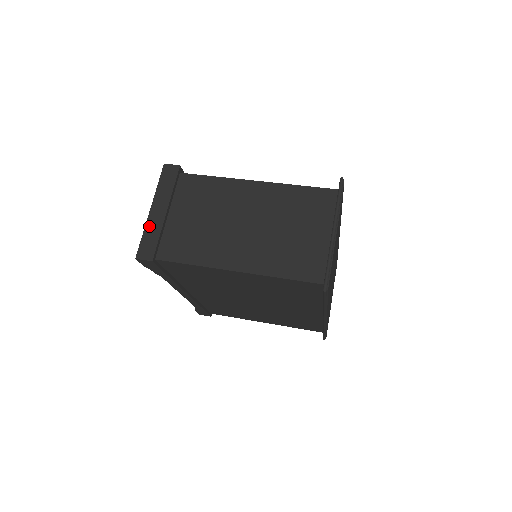
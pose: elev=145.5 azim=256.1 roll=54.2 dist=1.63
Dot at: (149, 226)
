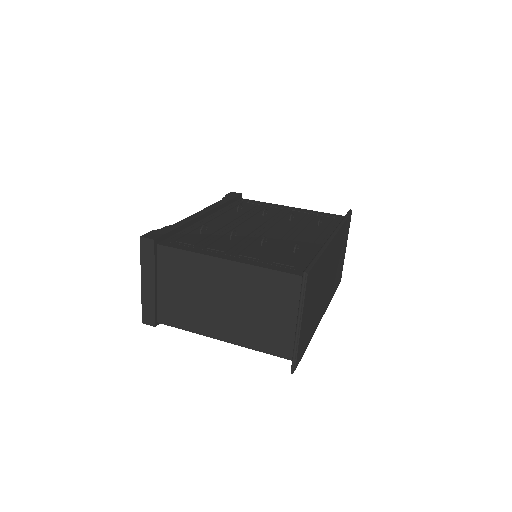
Dot at: (144, 297)
